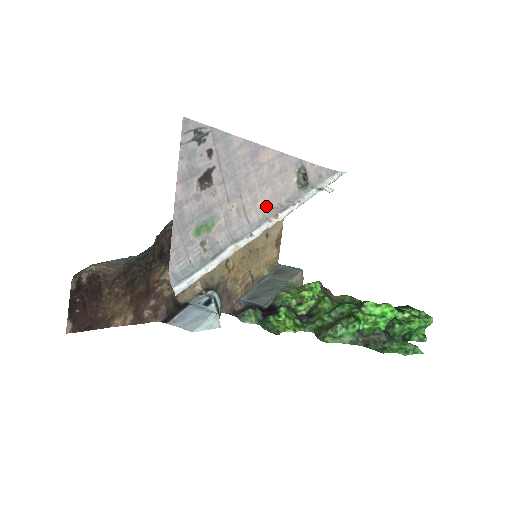
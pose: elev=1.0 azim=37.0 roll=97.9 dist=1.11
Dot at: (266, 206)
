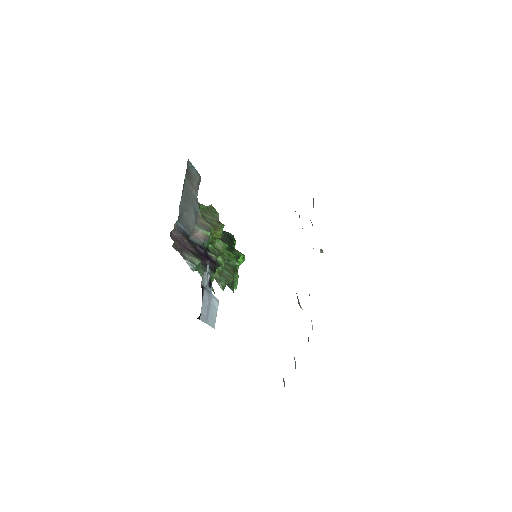
Dot at: occluded
